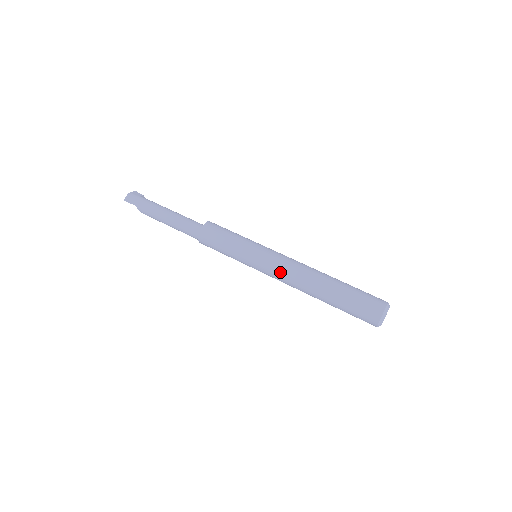
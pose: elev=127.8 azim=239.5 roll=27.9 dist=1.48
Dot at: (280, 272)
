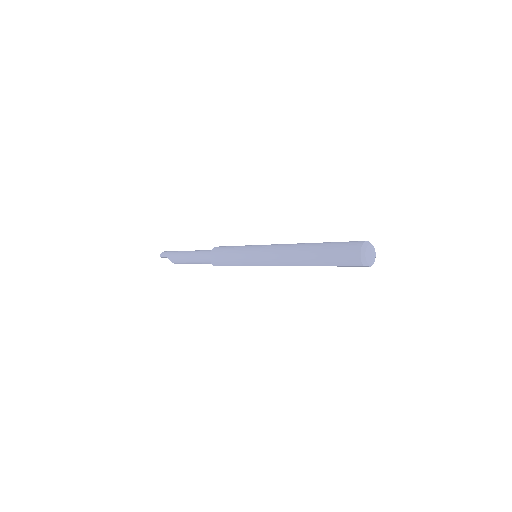
Dot at: (272, 254)
